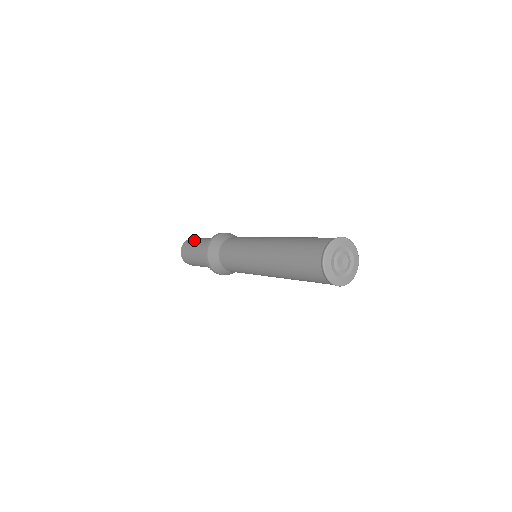
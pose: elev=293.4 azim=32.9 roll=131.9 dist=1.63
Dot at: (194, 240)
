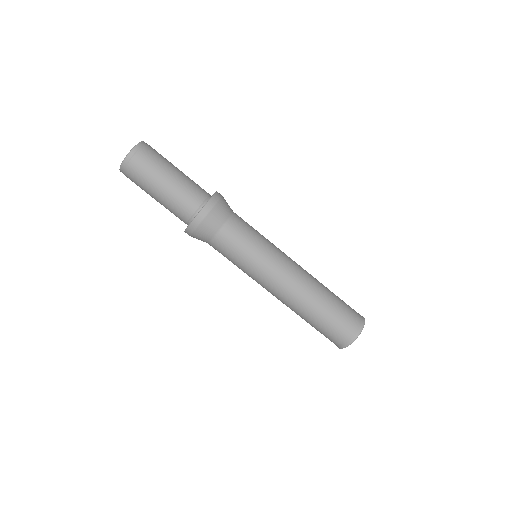
Dot at: (150, 173)
